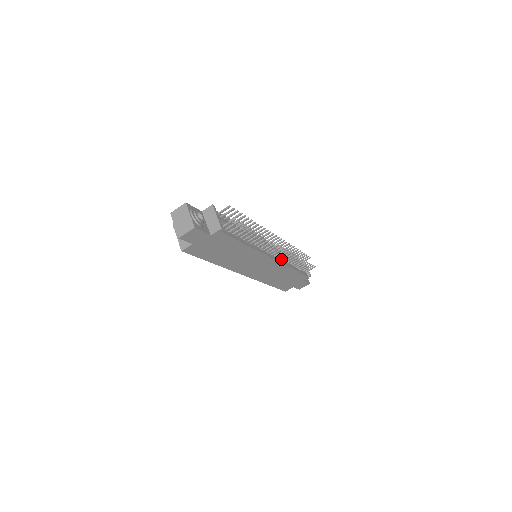
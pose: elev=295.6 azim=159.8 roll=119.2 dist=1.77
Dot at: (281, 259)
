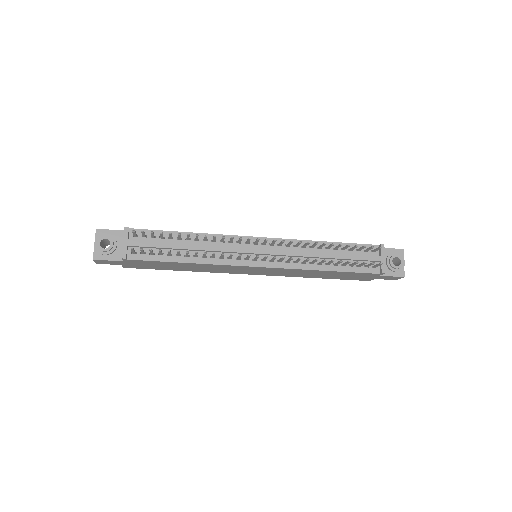
Dot at: (292, 261)
